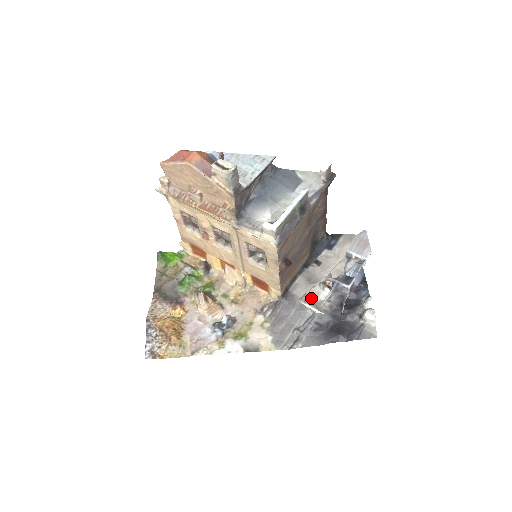
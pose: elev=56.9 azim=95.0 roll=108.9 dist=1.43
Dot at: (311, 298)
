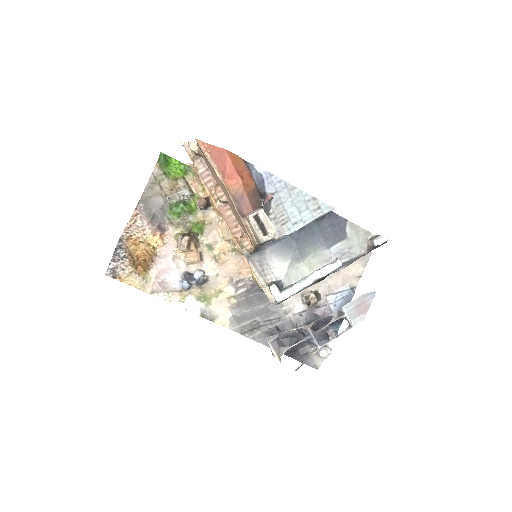
Dot at: (287, 302)
